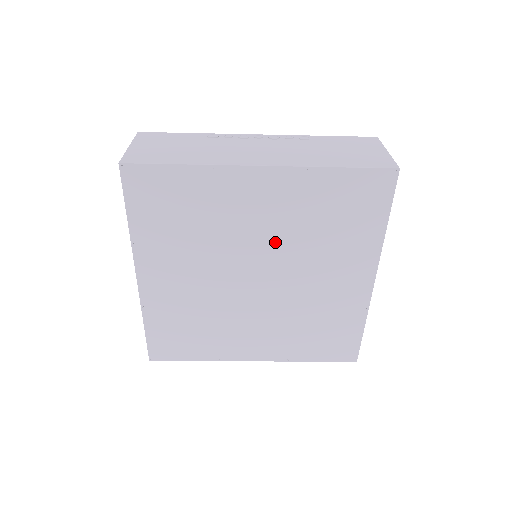
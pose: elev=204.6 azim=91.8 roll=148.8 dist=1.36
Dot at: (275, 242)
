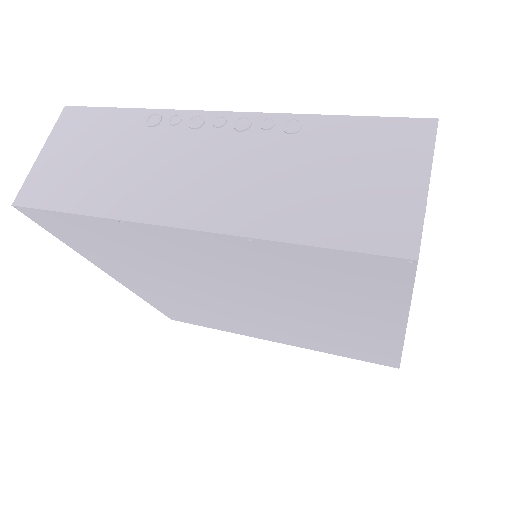
Dot at: (247, 285)
